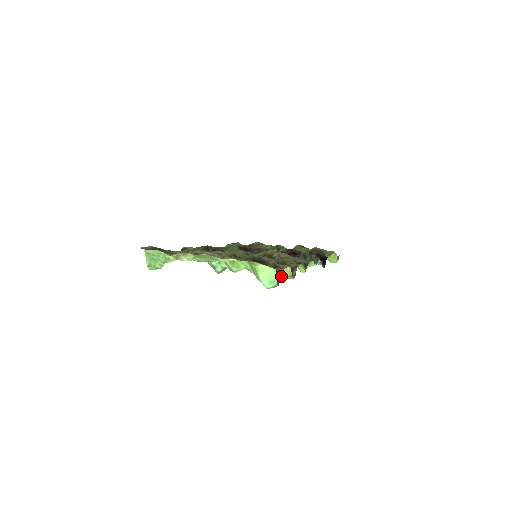
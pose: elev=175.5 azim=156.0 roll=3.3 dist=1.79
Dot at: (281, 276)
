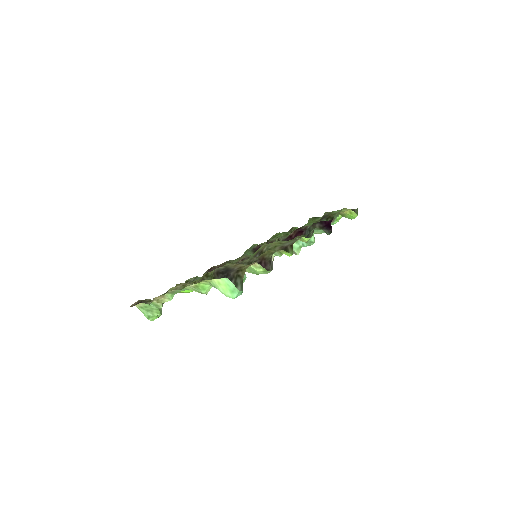
Dot at: occluded
